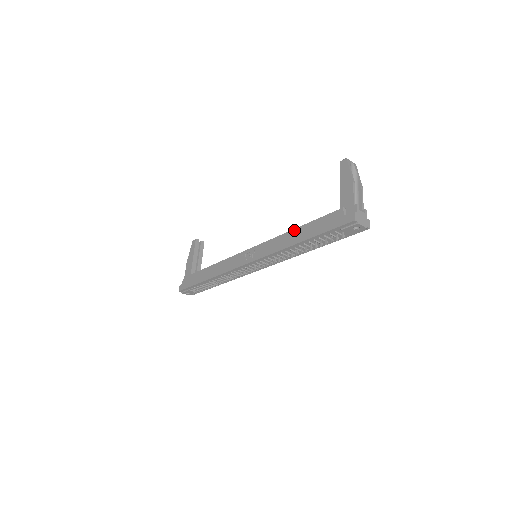
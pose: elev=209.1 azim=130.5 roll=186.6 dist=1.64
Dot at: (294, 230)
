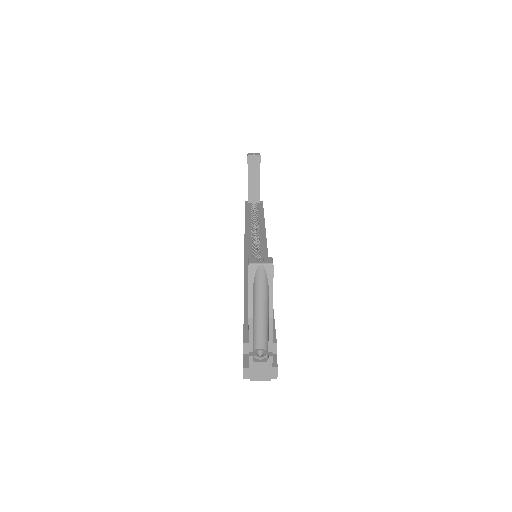
Dot at: occluded
